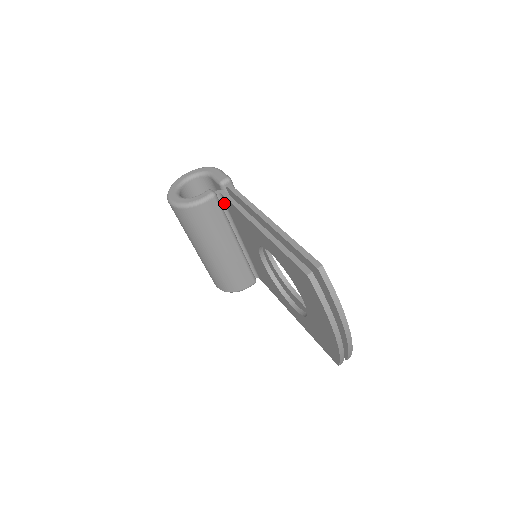
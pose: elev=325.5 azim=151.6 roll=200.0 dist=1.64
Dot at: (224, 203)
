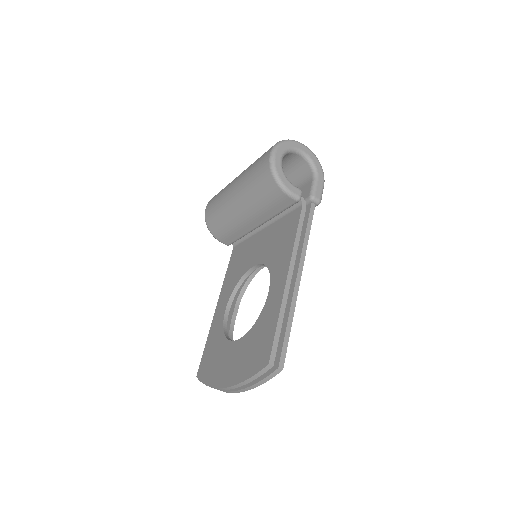
Dot at: (294, 208)
